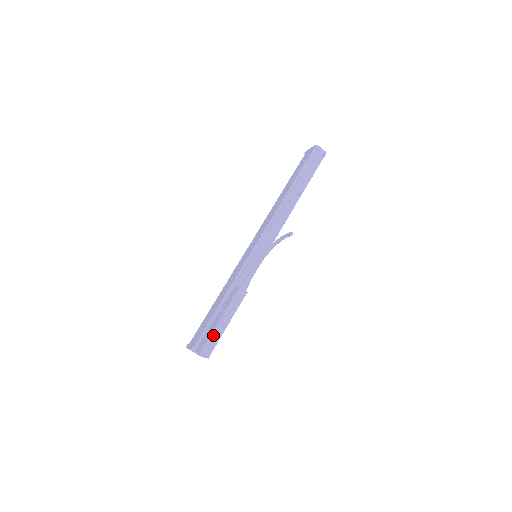
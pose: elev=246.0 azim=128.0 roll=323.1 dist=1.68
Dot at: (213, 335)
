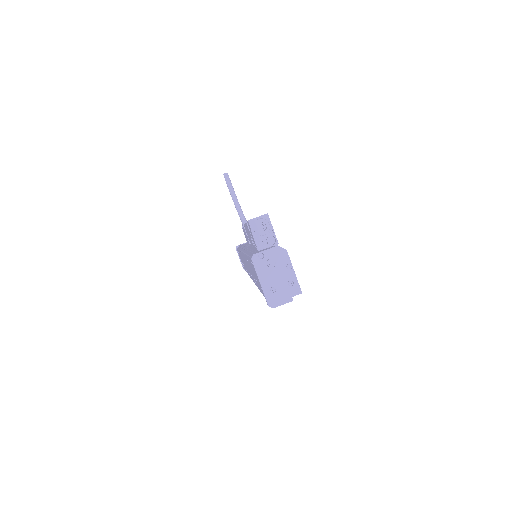
Dot at: occluded
